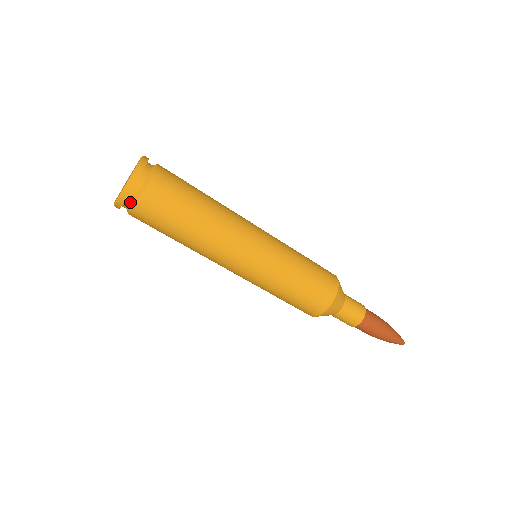
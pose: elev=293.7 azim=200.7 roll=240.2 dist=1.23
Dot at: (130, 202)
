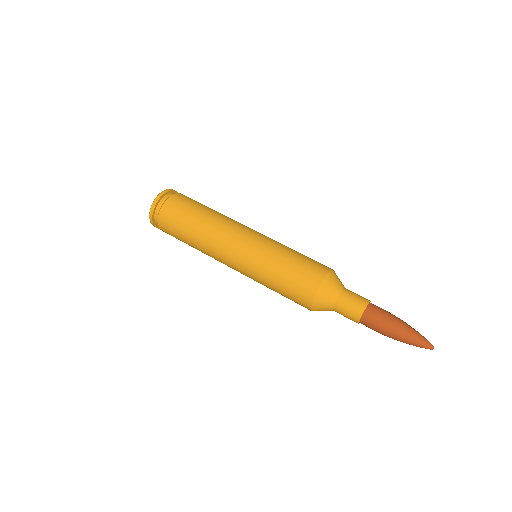
Dot at: (157, 214)
